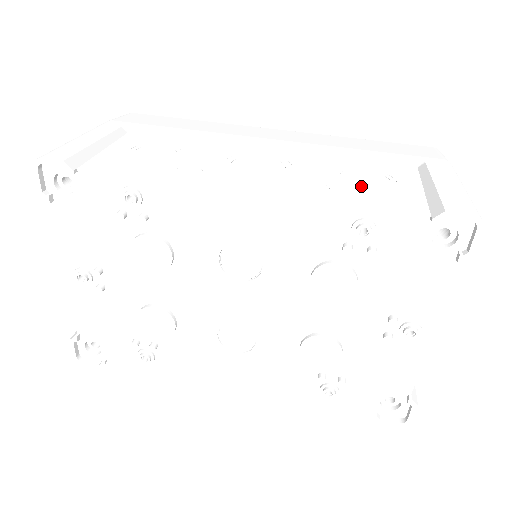
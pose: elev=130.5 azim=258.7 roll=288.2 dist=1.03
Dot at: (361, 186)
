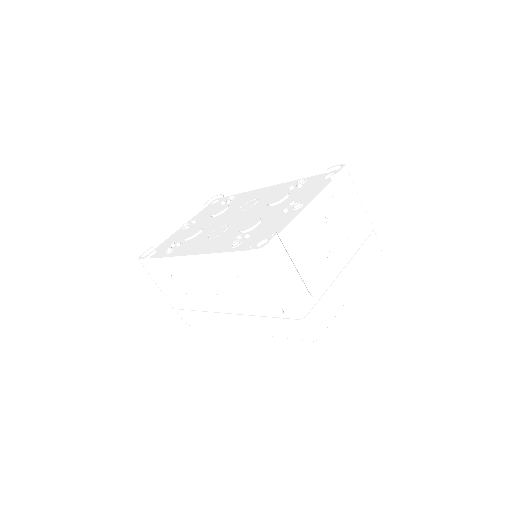
Dot at: occluded
